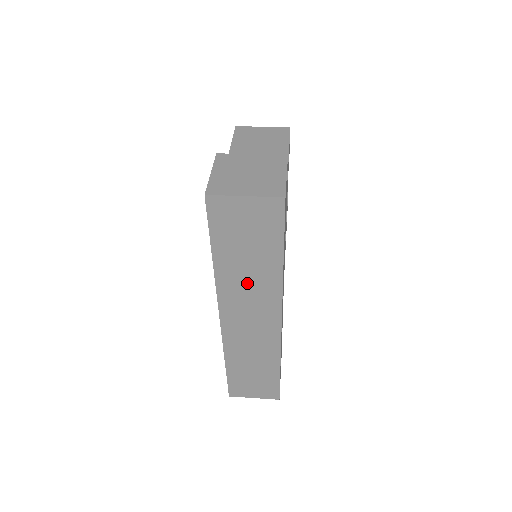
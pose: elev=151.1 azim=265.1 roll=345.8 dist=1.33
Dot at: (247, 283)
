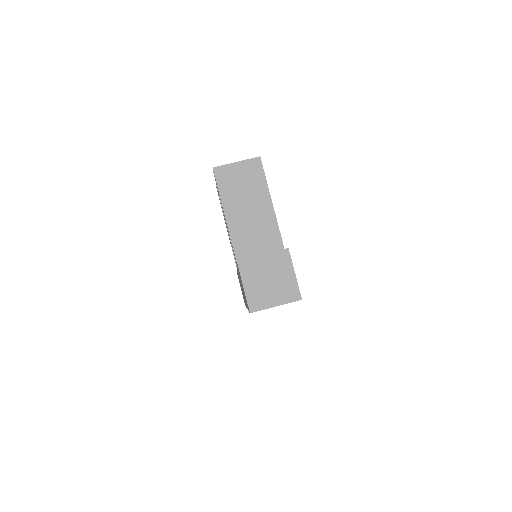
Dot at: occluded
